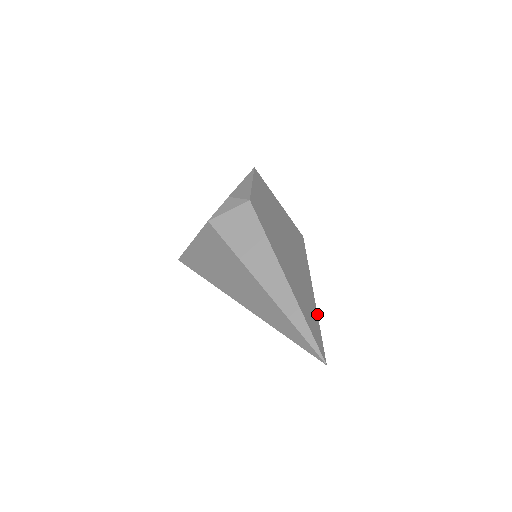
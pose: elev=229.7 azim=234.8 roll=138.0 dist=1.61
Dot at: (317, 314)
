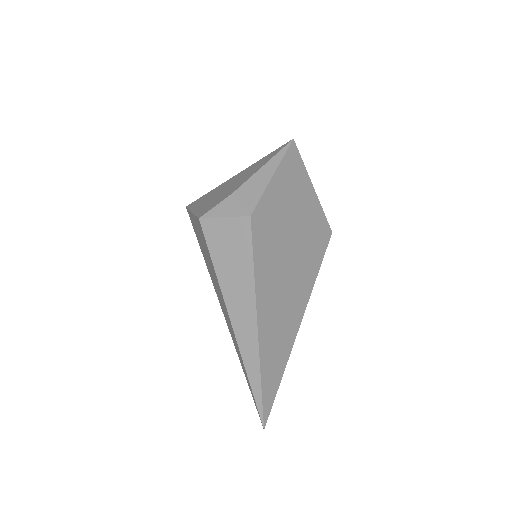
Dot at: (288, 359)
